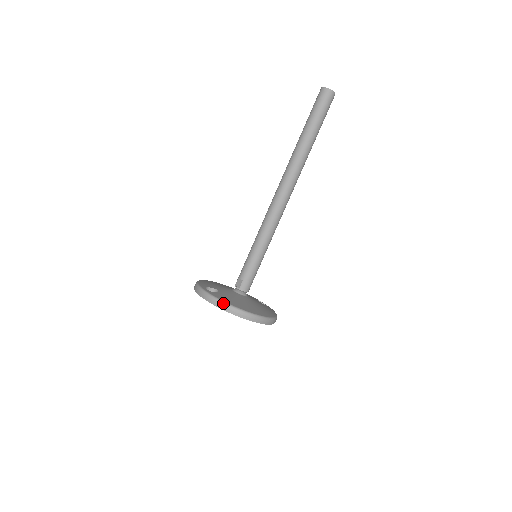
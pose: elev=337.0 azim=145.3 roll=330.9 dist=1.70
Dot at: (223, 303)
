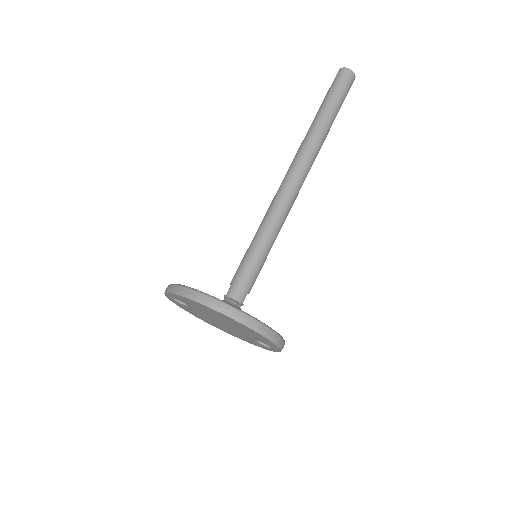
Dot at: (179, 285)
